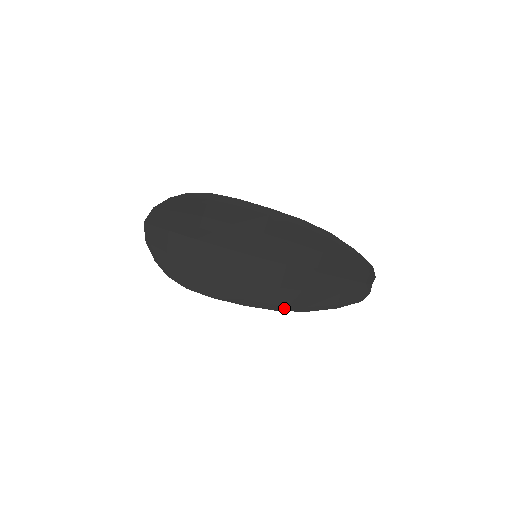
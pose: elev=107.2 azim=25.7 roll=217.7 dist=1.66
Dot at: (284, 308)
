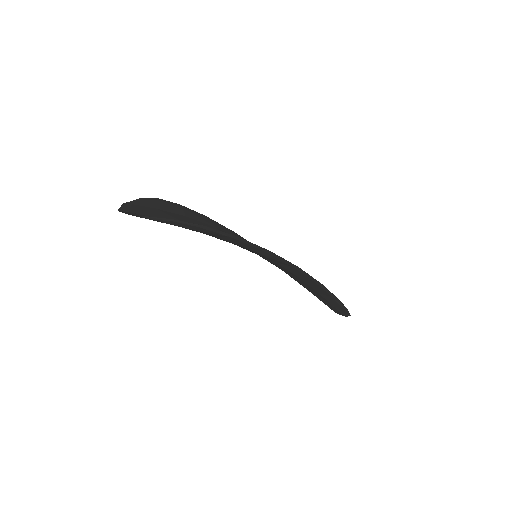
Dot at: (323, 287)
